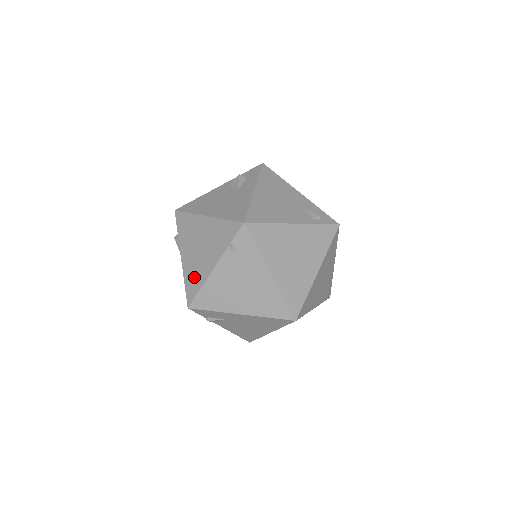
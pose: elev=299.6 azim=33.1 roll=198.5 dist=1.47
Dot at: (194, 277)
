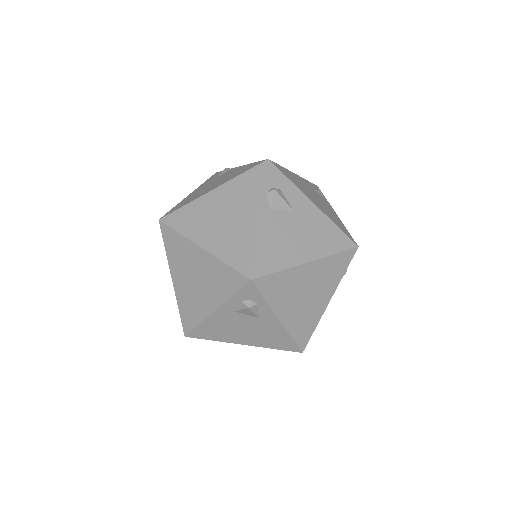
Dot at: (305, 324)
